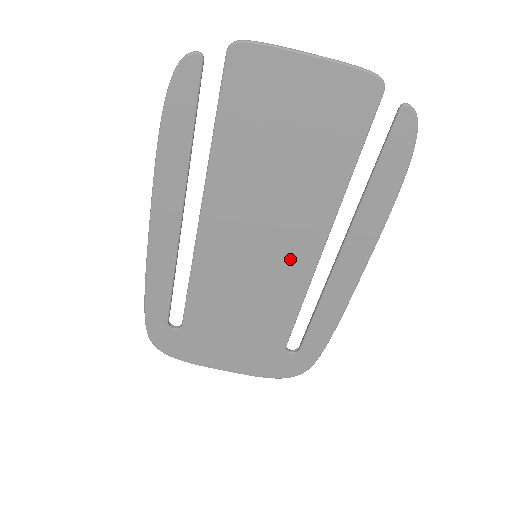
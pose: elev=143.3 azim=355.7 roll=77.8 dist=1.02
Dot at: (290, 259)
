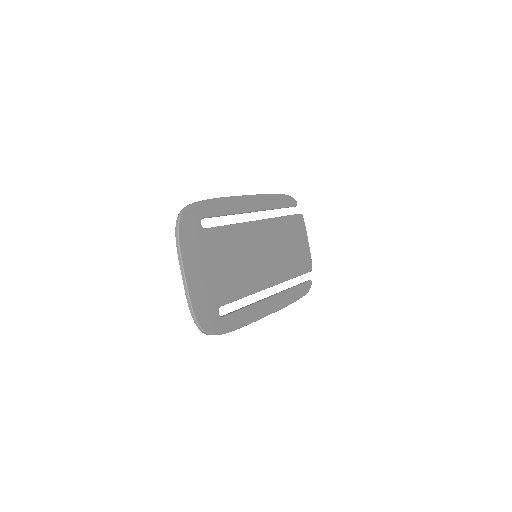
Dot at: (263, 274)
